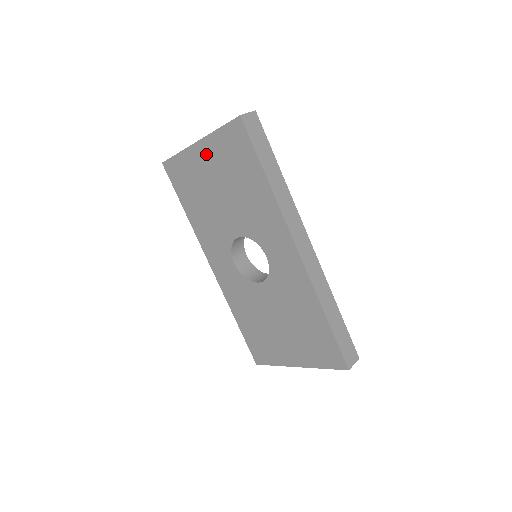
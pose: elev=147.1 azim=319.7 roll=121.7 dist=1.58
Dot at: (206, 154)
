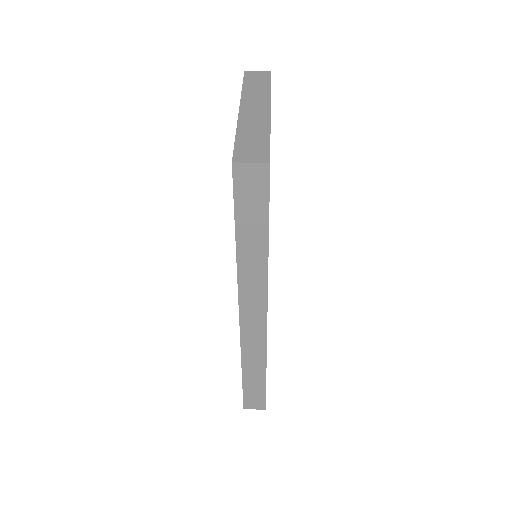
Dot at: occluded
